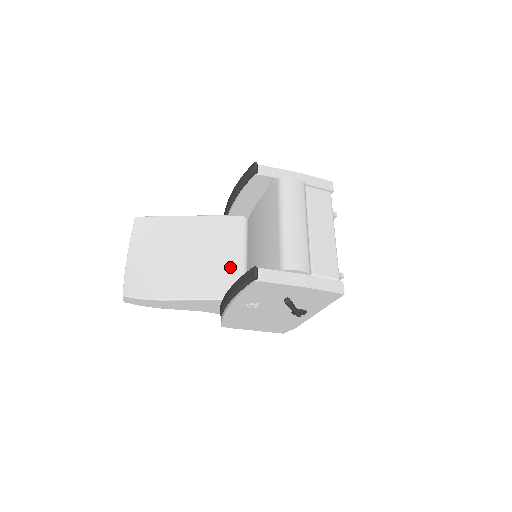
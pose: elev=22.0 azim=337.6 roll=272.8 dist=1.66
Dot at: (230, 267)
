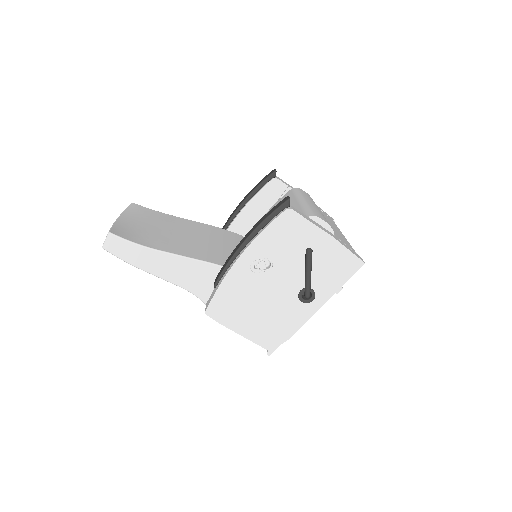
Dot at: (230, 253)
